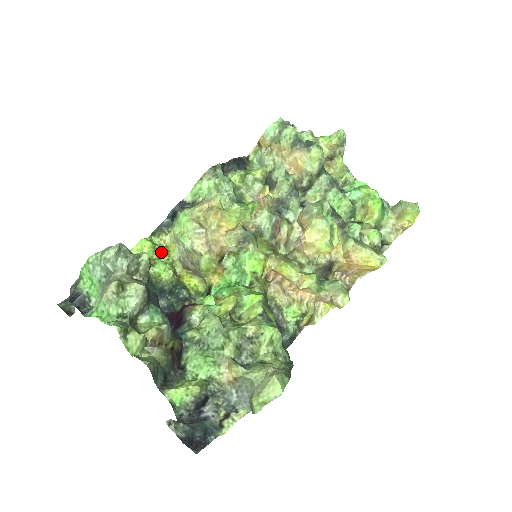
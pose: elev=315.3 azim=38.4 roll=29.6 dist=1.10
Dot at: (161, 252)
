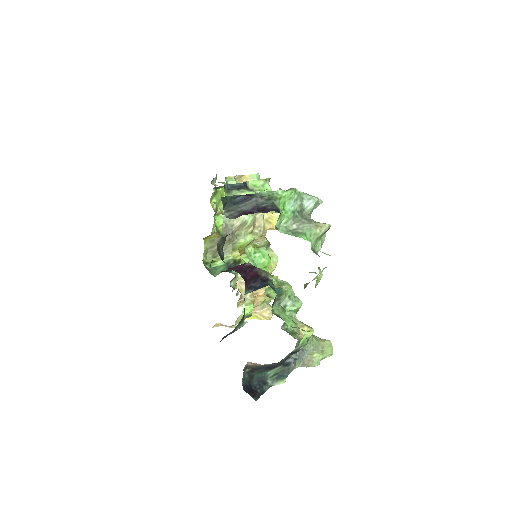
Dot at: occluded
